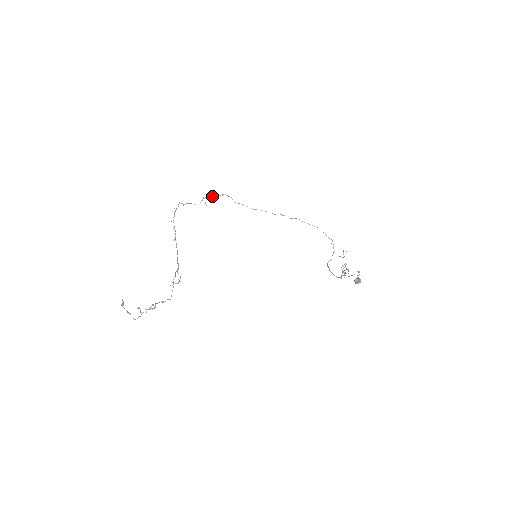
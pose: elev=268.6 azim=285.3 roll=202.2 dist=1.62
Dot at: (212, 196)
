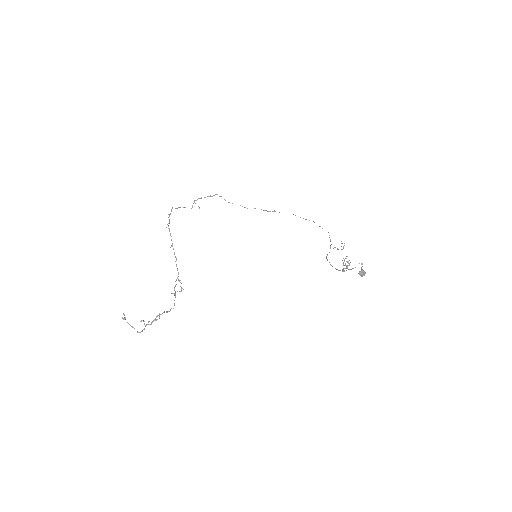
Dot at: occluded
